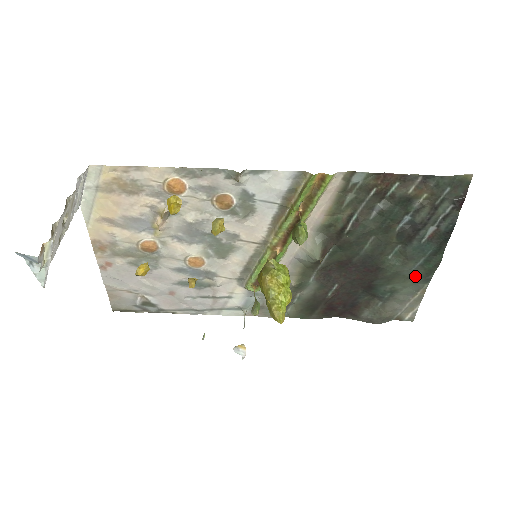
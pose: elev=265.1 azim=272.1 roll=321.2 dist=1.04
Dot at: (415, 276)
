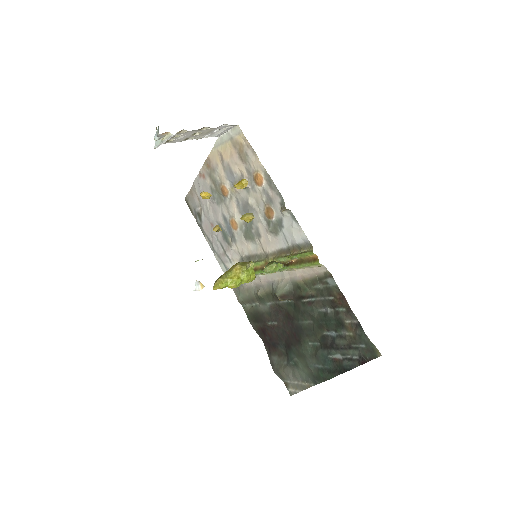
Dot at: (311, 371)
